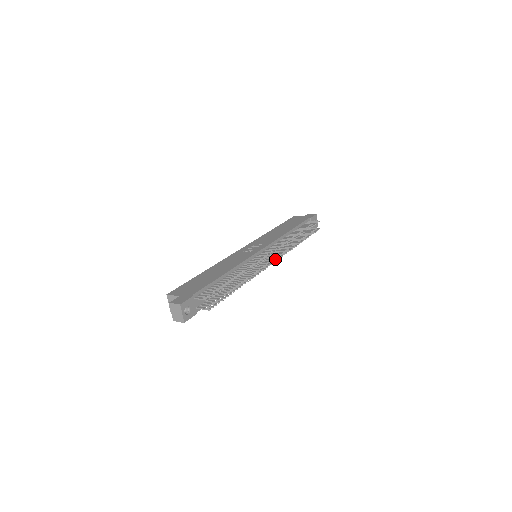
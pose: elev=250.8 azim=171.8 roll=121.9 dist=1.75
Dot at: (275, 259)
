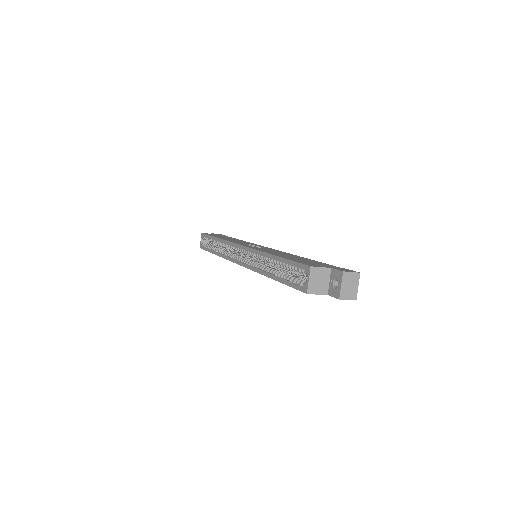
Dot at: occluded
